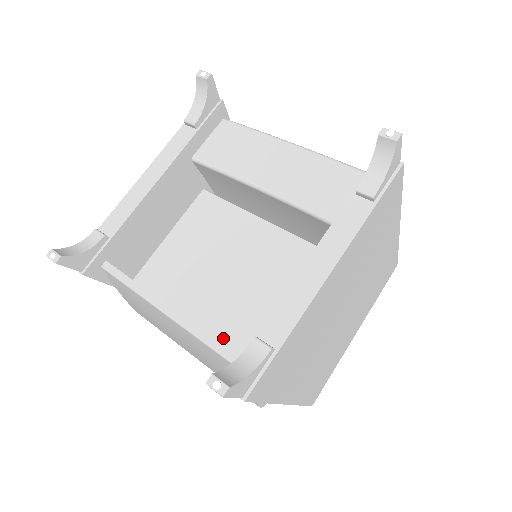
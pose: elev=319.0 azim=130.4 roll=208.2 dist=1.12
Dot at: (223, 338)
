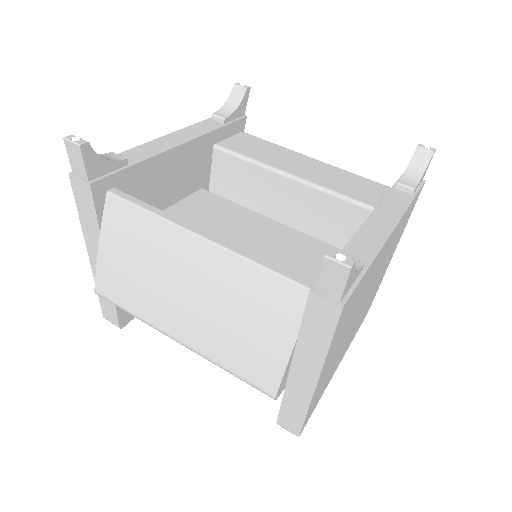
Dot at: occluded
